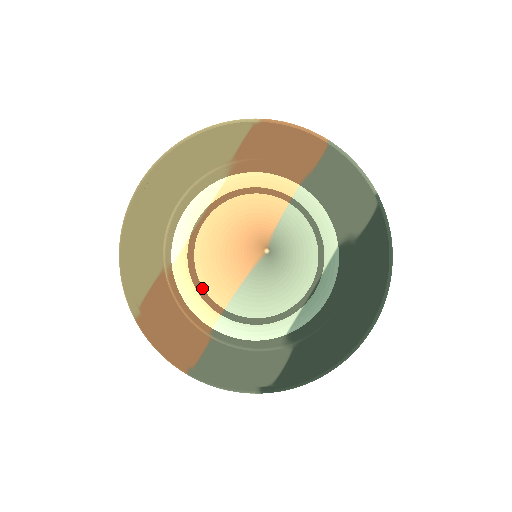
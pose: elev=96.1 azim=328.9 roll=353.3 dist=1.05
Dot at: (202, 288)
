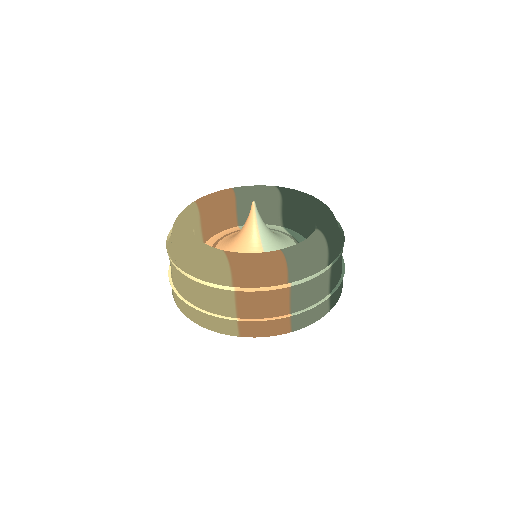
Dot at: occluded
